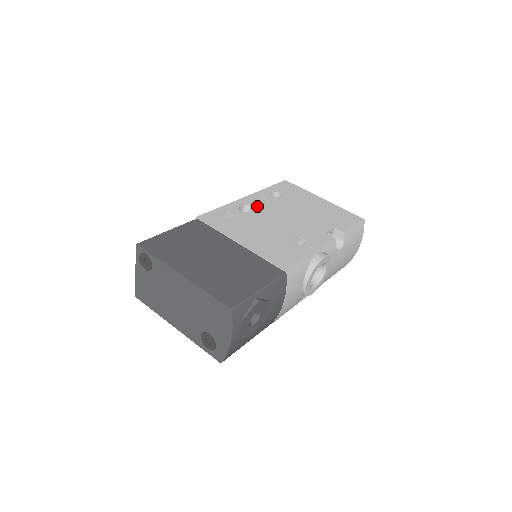
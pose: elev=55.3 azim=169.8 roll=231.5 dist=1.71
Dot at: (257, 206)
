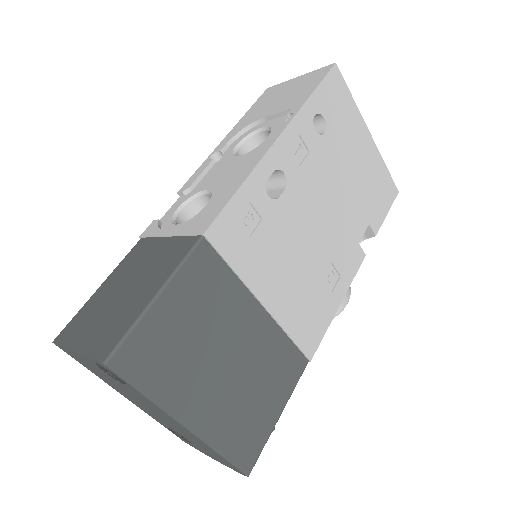
Dot at: (293, 173)
